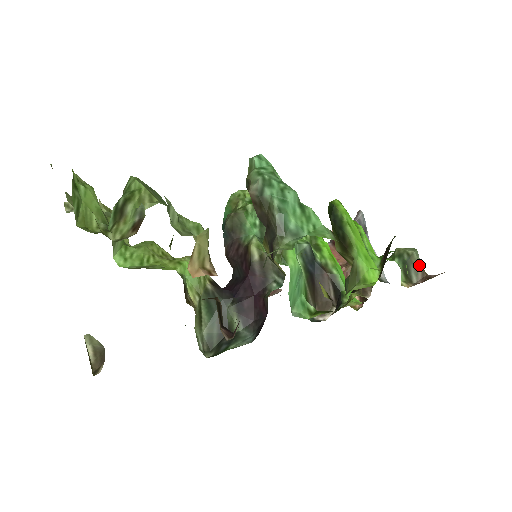
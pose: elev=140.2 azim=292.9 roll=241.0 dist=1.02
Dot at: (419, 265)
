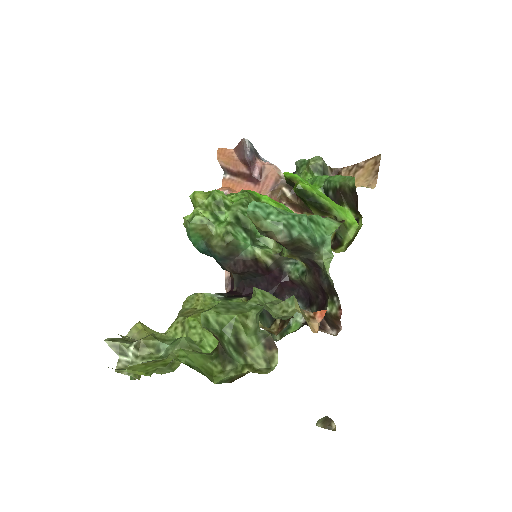
Dot at: (327, 166)
